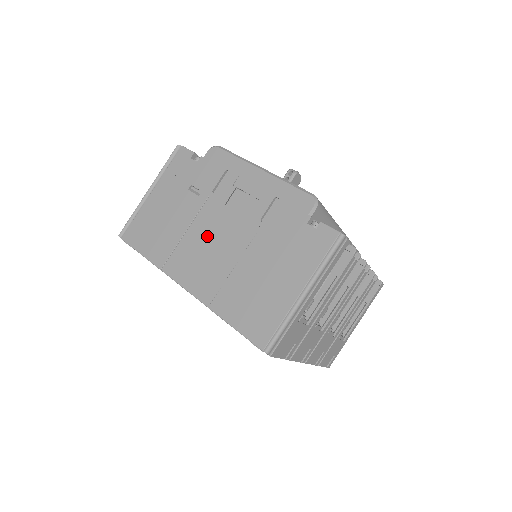
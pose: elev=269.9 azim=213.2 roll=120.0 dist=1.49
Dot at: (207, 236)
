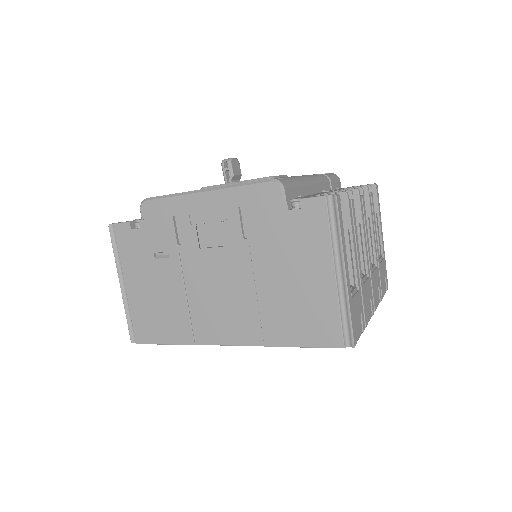
Dot at: (209, 287)
